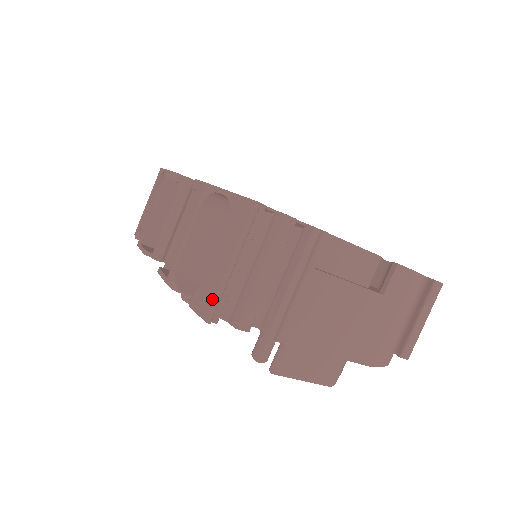
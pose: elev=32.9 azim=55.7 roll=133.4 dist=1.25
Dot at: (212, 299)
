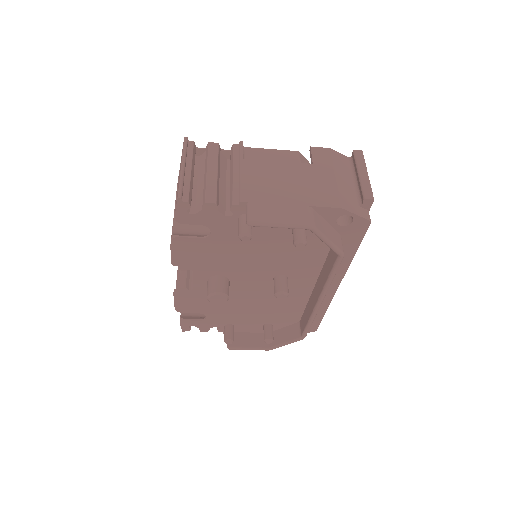
Dot at: (178, 189)
